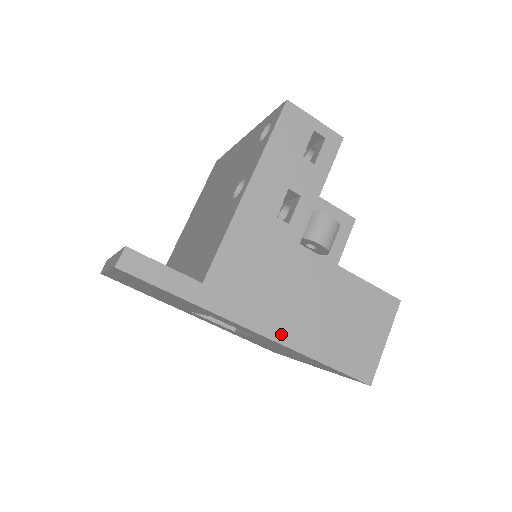
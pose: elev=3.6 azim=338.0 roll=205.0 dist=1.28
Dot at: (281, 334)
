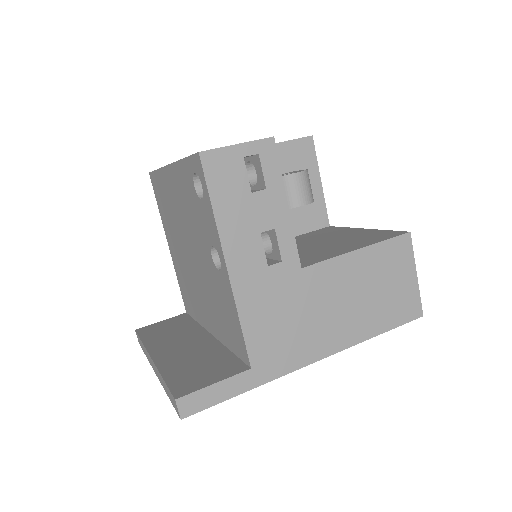
Dot at: (334, 345)
